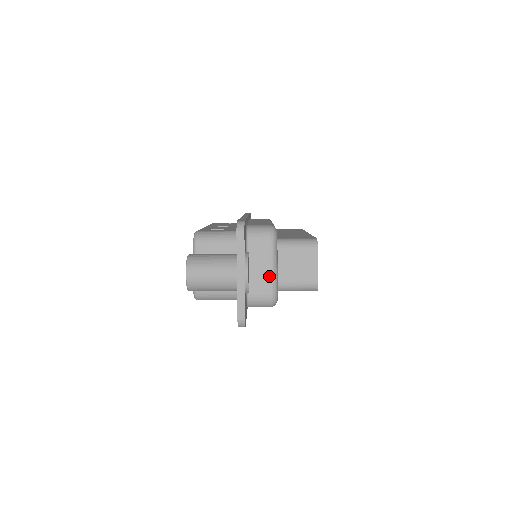
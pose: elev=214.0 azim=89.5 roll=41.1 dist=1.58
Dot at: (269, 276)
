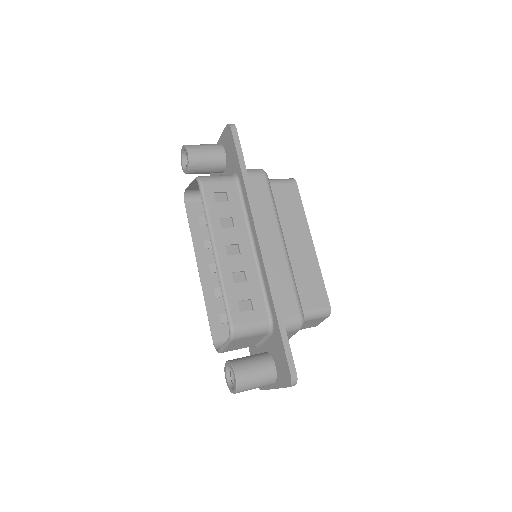
Dot at: occluded
